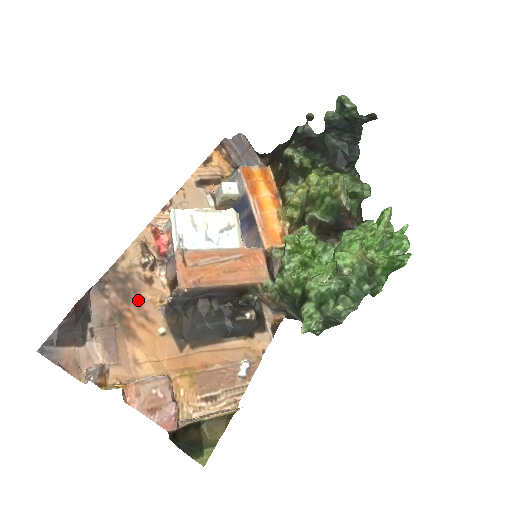
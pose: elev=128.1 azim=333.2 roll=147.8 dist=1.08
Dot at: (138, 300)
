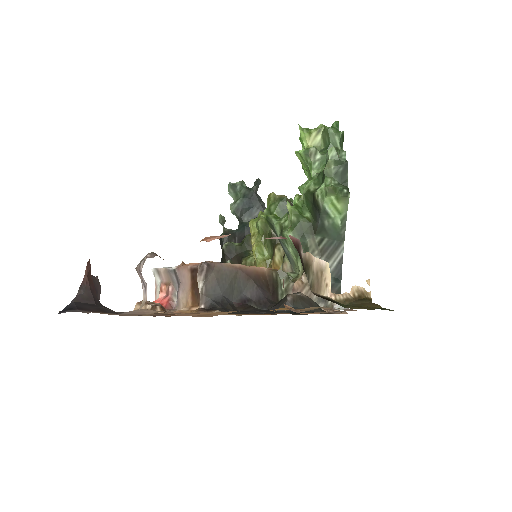
Dot at: occluded
